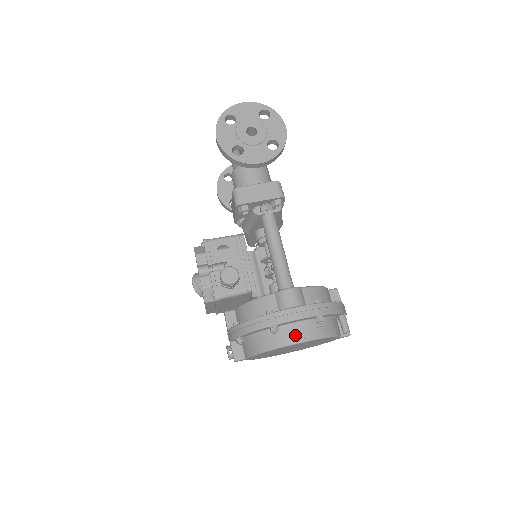
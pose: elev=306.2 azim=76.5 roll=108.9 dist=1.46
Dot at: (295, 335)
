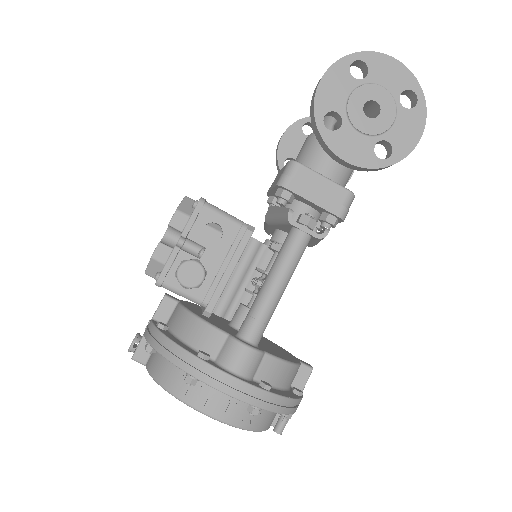
Dot at: (210, 404)
